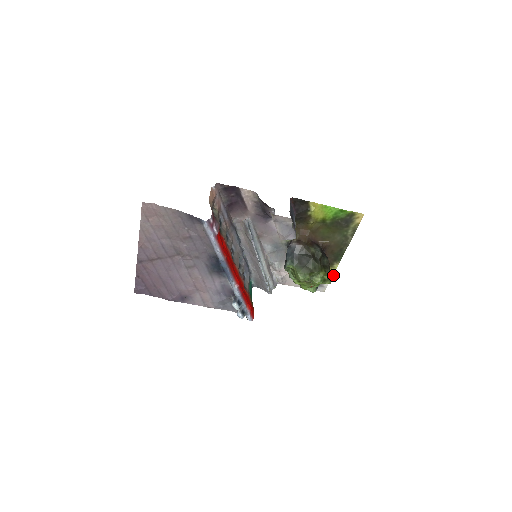
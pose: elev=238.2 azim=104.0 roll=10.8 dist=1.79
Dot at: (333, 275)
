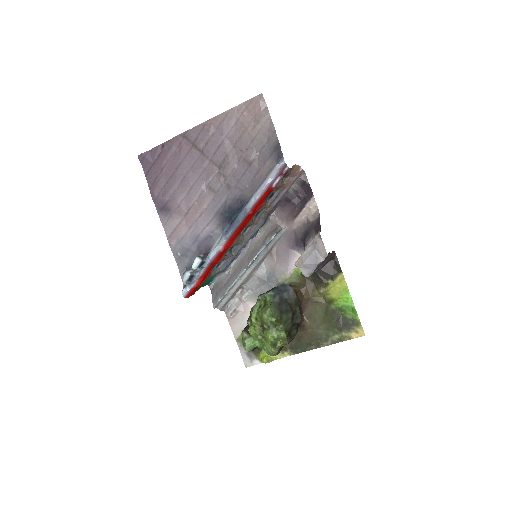
Dot at: (273, 360)
